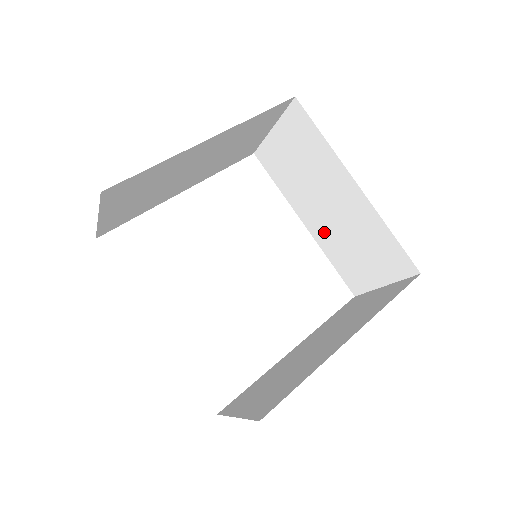
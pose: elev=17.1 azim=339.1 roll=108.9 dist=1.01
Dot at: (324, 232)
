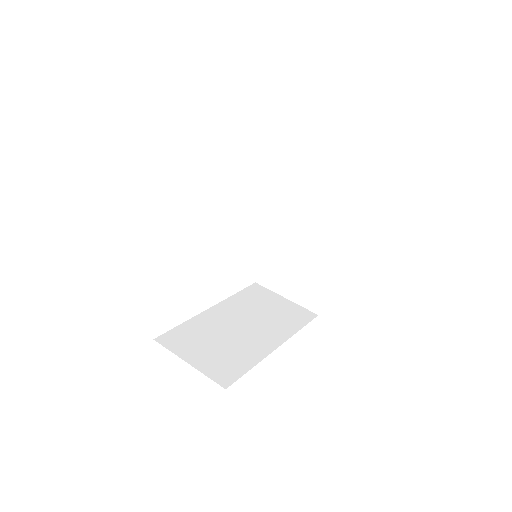
Dot at: occluded
